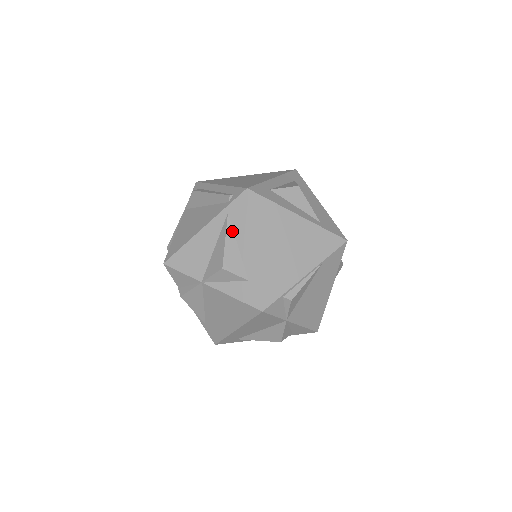
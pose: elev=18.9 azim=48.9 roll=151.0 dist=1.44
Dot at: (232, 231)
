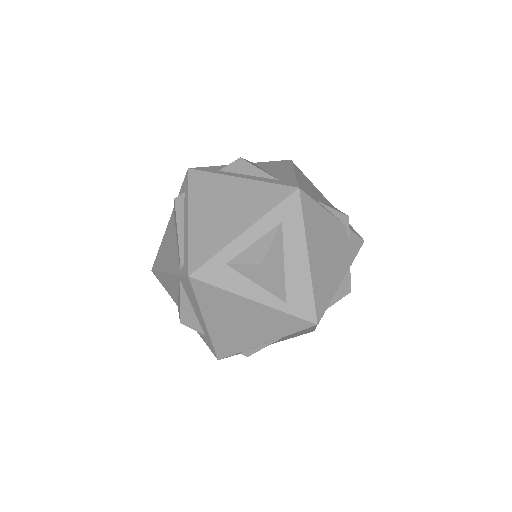
Dot at: (186, 296)
